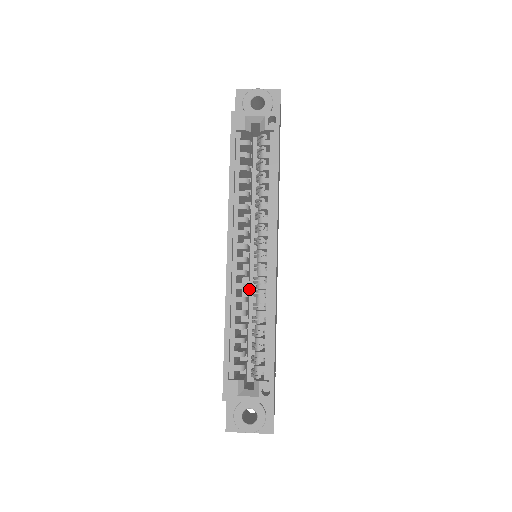
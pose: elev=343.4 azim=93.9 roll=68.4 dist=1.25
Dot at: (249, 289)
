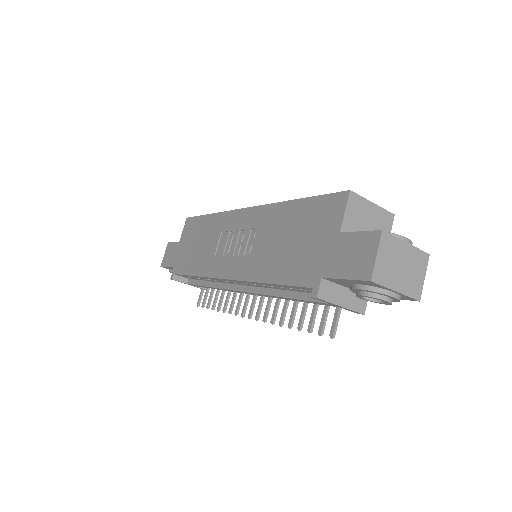
Dot at: occluded
